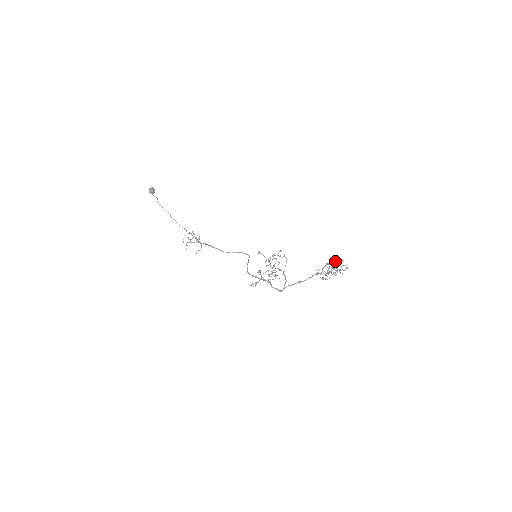
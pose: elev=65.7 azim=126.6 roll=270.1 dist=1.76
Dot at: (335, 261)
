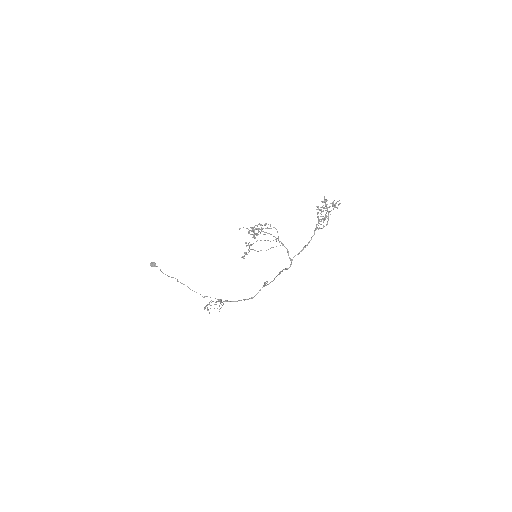
Dot at: occluded
